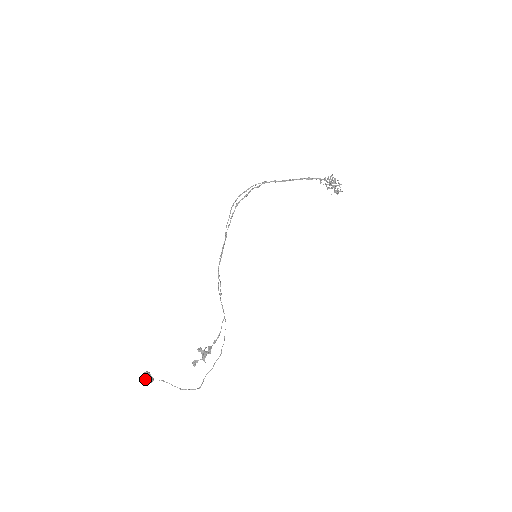
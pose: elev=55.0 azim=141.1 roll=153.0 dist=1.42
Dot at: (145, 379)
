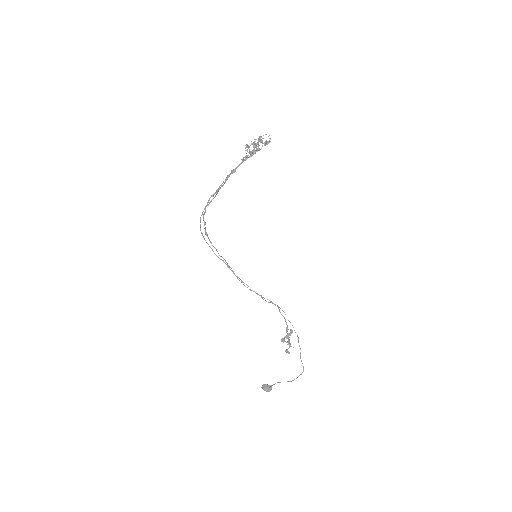
Dot at: (266, 391)
